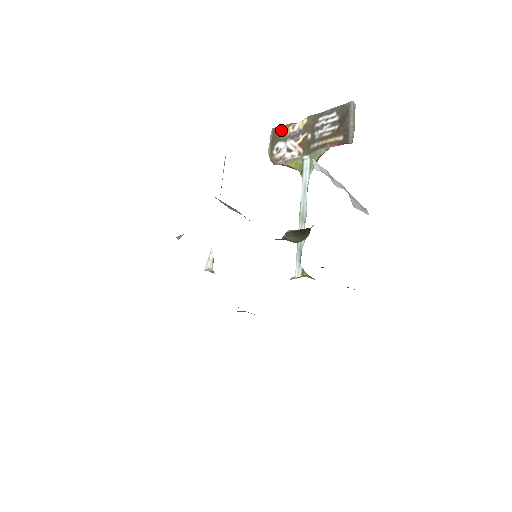
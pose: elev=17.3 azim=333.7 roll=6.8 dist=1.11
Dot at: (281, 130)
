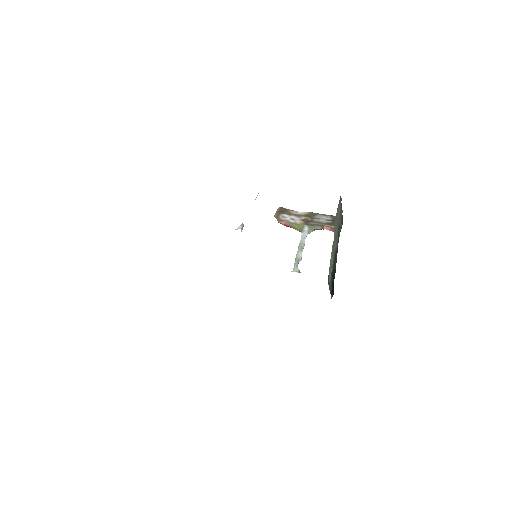
Dot at: (287, 210)
